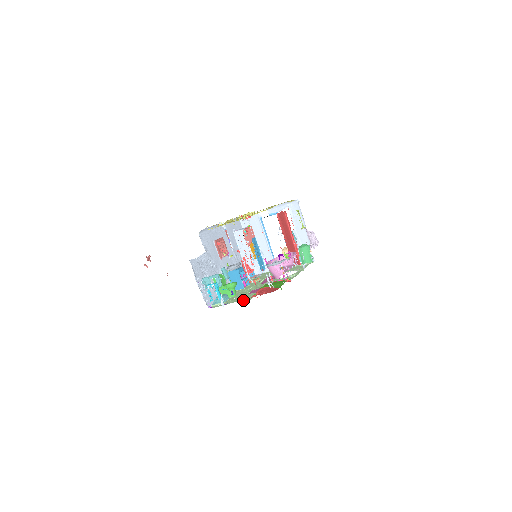
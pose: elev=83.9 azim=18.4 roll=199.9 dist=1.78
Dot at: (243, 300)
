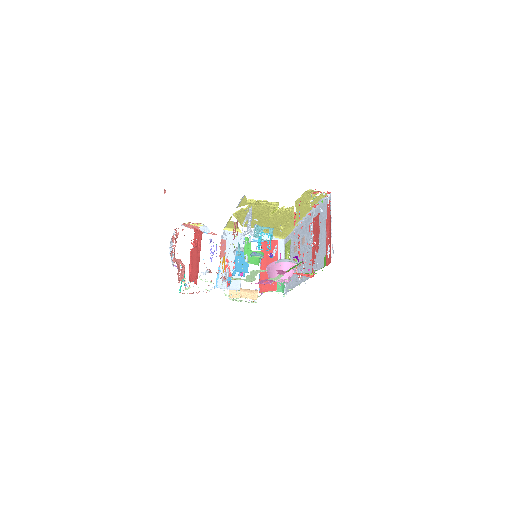
Dot at: occluded
